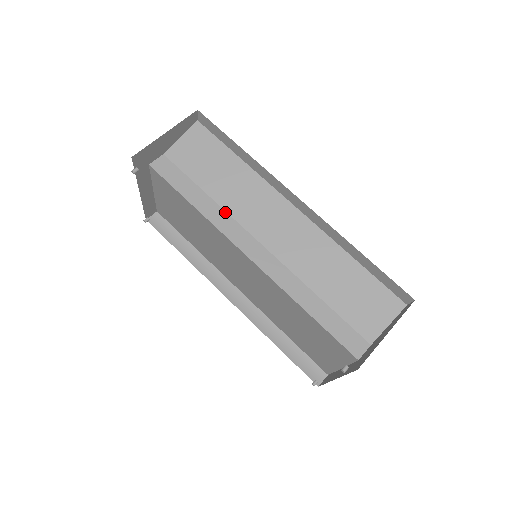
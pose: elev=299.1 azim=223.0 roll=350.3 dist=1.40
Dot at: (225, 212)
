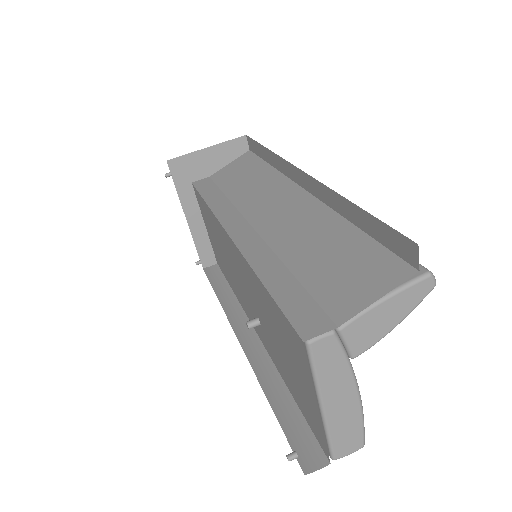
Dot at: (233, 206)
